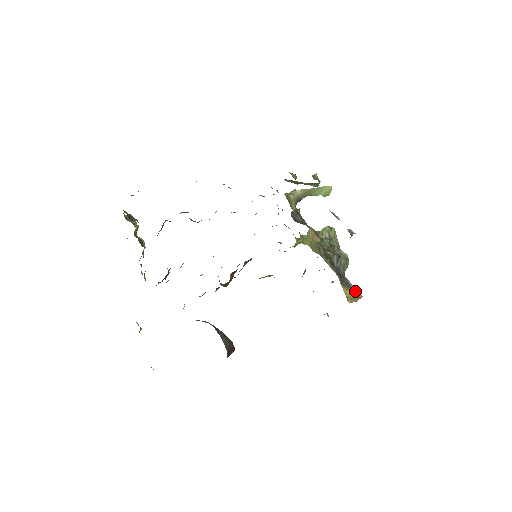
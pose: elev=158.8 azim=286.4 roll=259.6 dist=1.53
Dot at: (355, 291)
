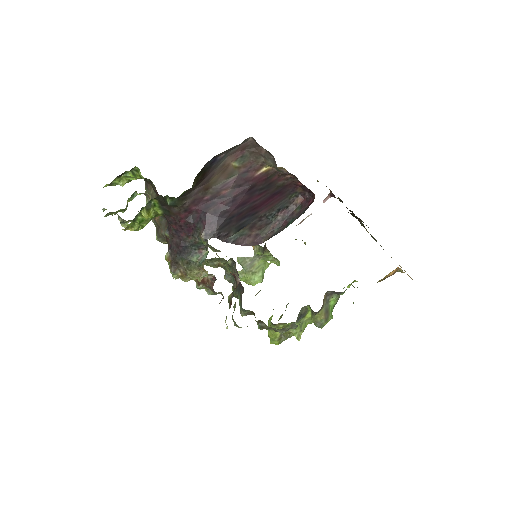
Dot at: occluded
